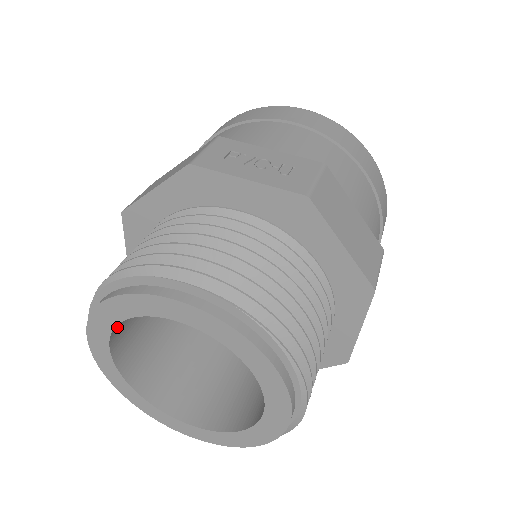
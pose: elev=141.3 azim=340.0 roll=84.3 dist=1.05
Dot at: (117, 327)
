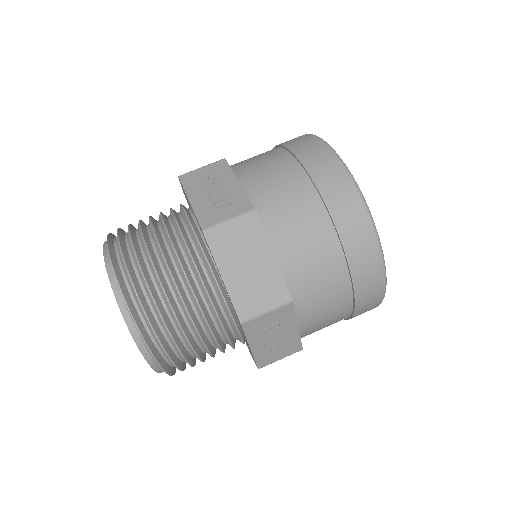
Dot at: occluded
